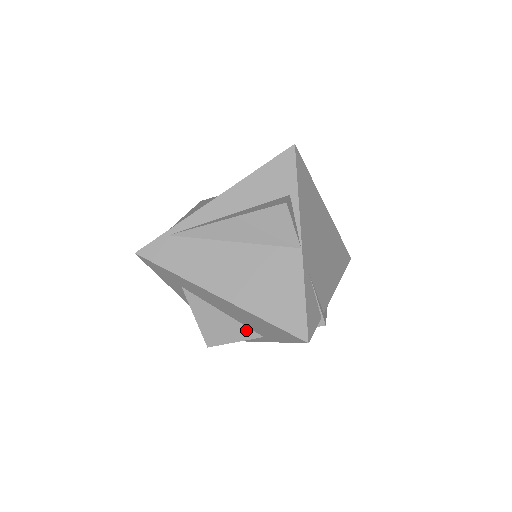
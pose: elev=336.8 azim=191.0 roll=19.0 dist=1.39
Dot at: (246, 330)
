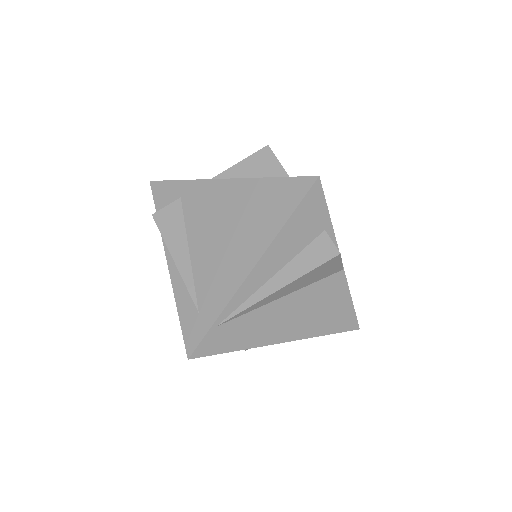
Dot at: occluded
